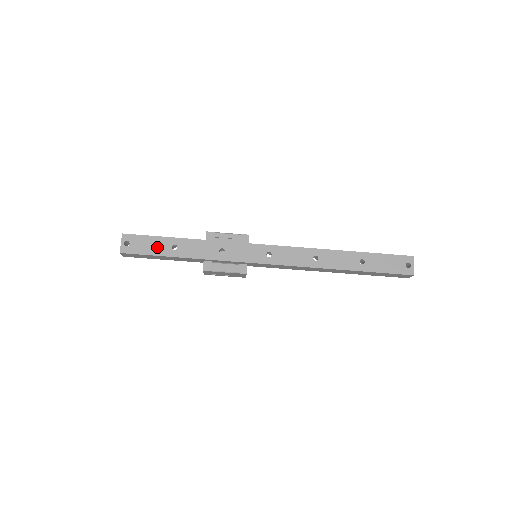
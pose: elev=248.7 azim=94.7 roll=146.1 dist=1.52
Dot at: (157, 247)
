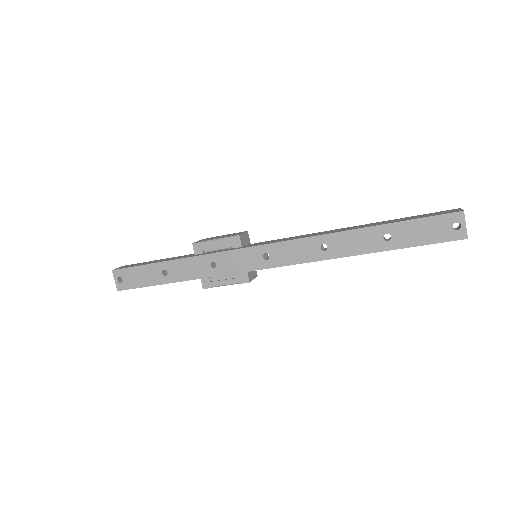
Dot at: (148, 277)
